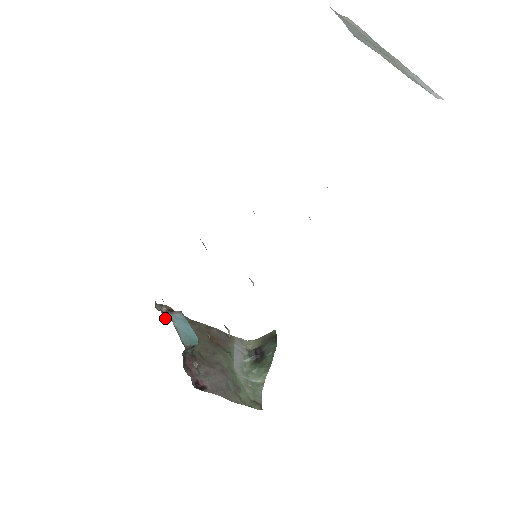
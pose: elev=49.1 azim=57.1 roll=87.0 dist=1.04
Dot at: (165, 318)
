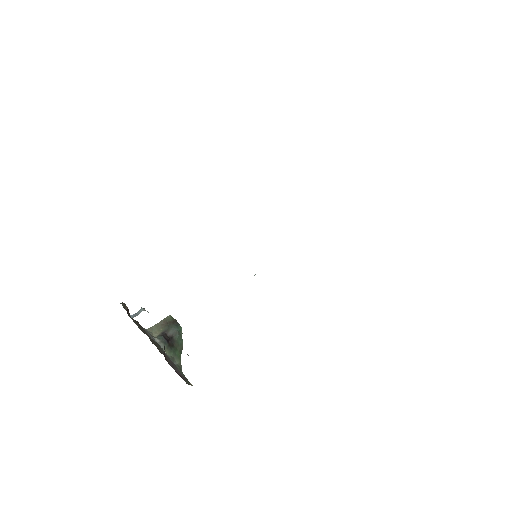
Dot at: (130, 317)
